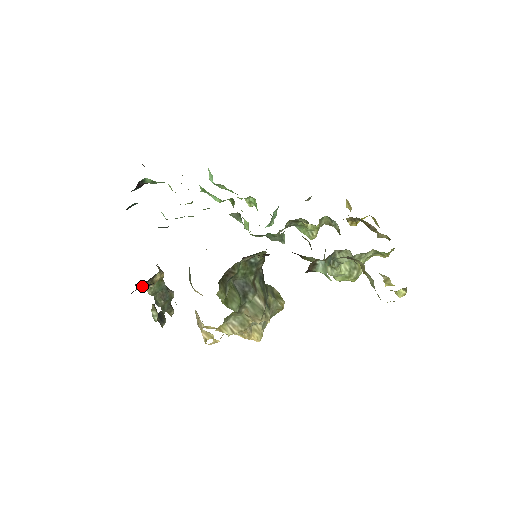
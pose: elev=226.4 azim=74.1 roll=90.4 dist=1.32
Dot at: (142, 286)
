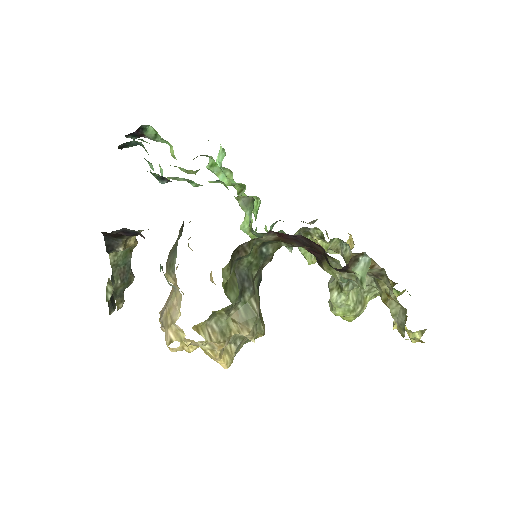
Dot at: (126, 229)
